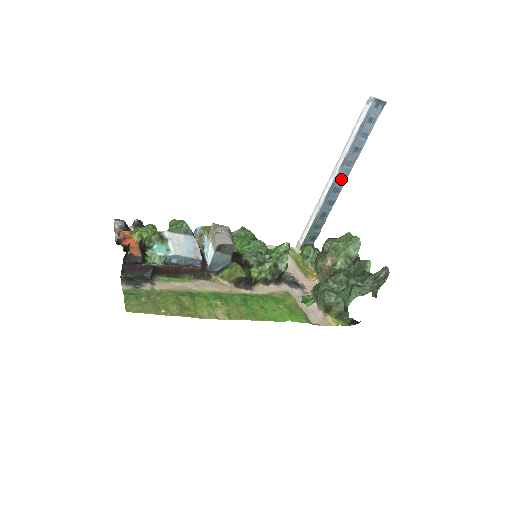
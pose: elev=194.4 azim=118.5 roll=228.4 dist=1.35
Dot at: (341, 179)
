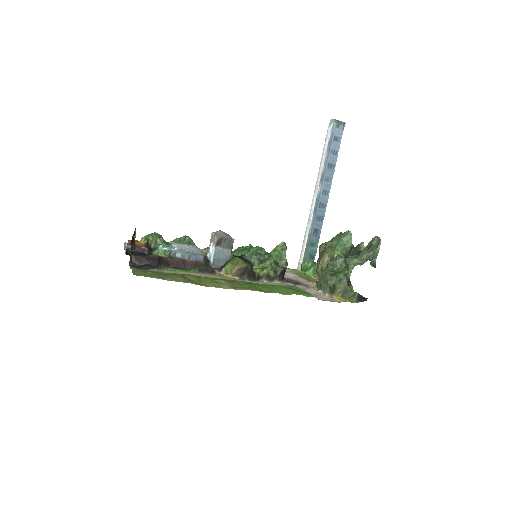
Dot at: (324, 194)
